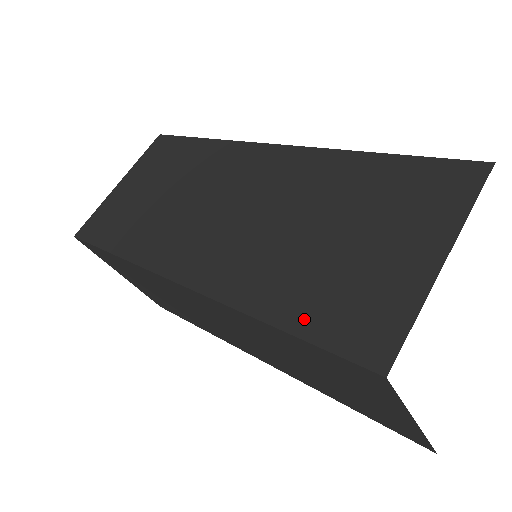
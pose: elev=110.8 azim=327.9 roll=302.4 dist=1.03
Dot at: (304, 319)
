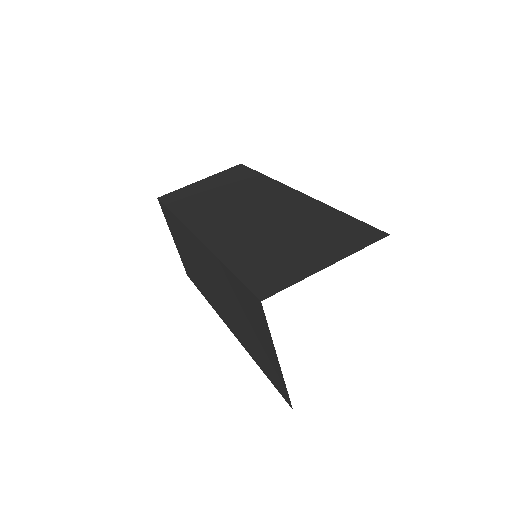
Dot at: (244, 269)
